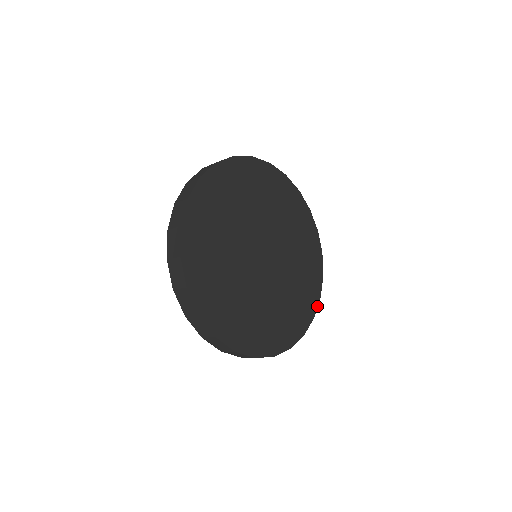
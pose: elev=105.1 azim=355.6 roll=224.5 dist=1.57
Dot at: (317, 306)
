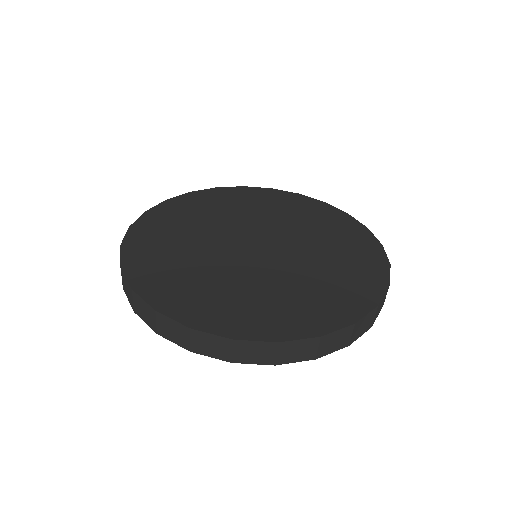
Dot at: (339, 328)
